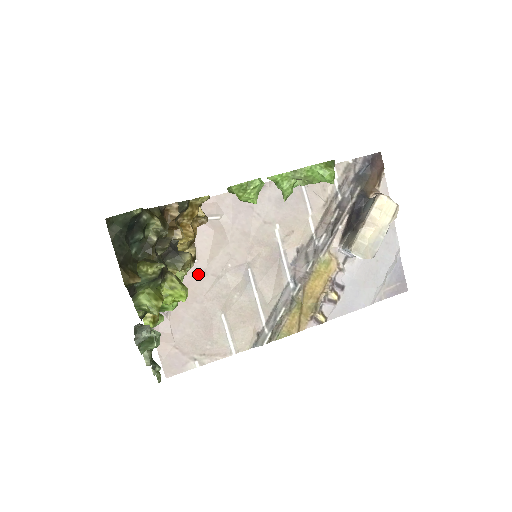
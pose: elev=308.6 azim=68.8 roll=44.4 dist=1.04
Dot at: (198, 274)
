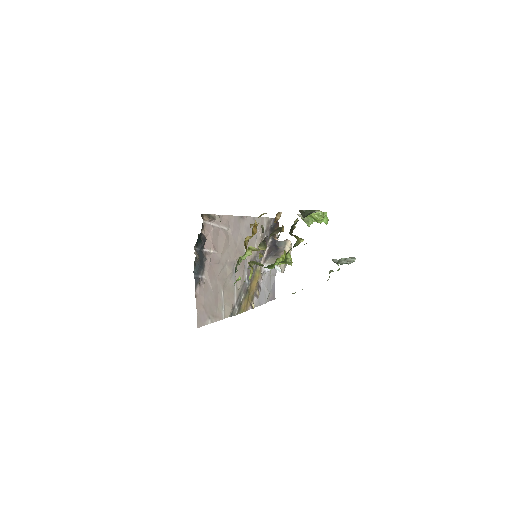
Dot at: (217, 261)
